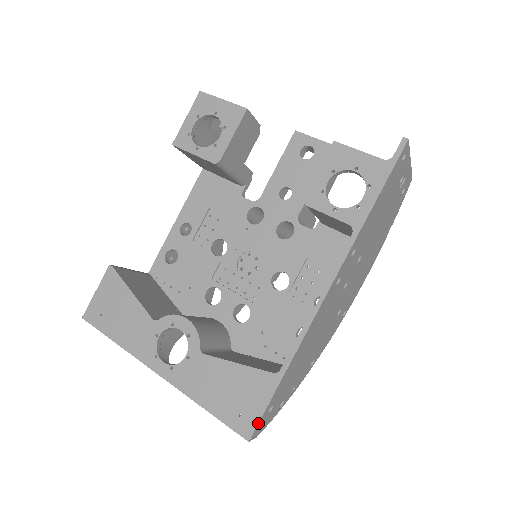
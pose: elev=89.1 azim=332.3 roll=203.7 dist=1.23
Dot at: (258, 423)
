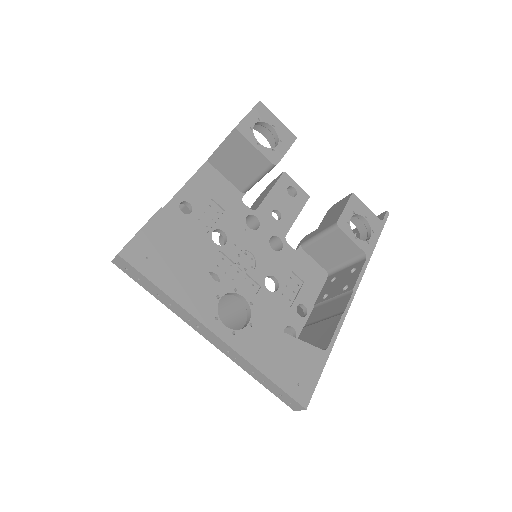
Dot at: (313, 392)
